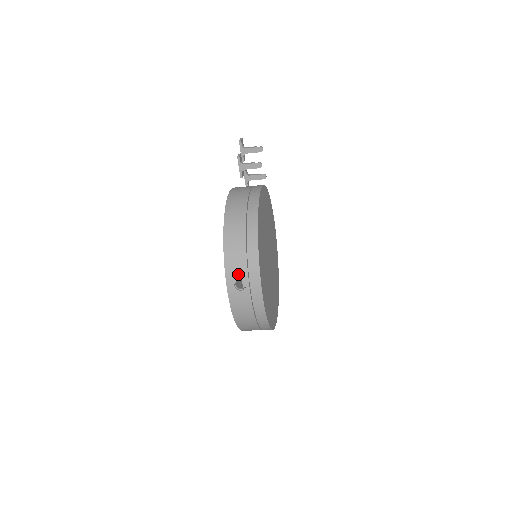
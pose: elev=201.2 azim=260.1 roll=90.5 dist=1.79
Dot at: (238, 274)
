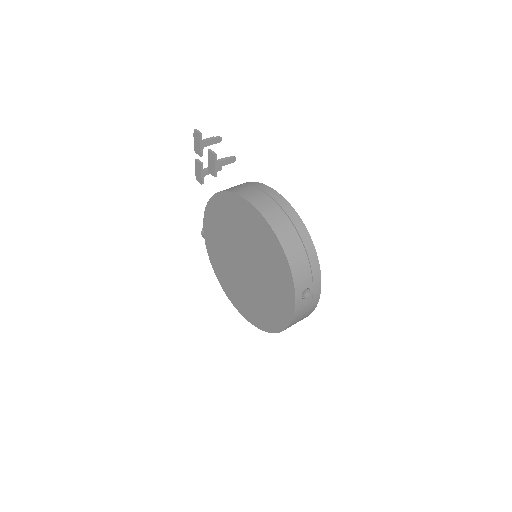
Dot at: (305, 284)
